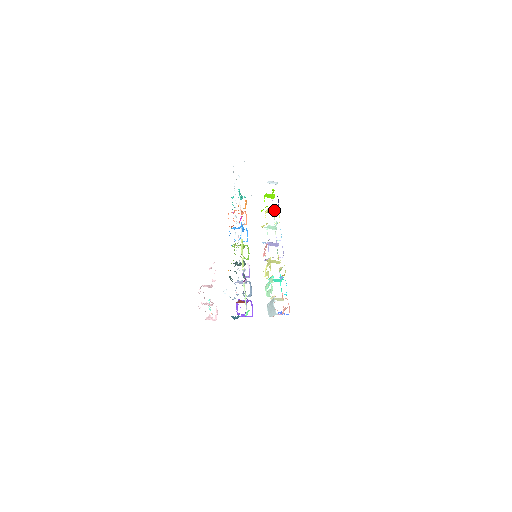
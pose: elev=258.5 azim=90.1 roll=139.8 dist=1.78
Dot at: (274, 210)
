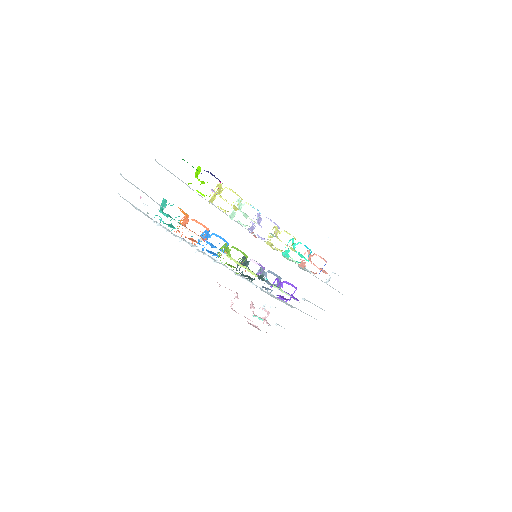
Dot at: (218, 187)
